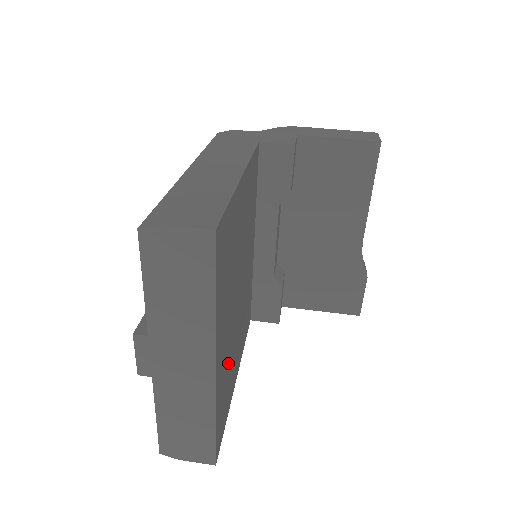
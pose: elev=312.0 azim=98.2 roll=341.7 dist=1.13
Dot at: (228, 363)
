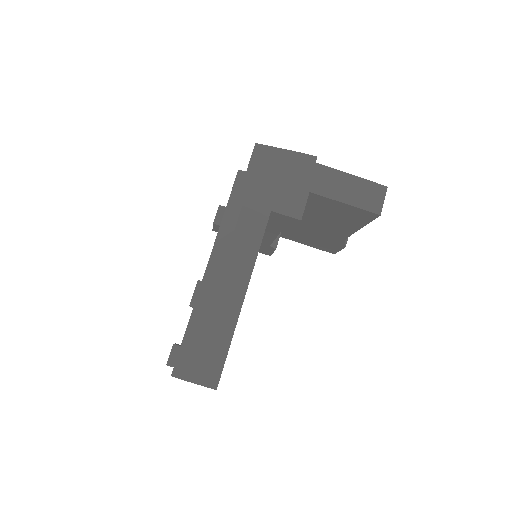
Dot at: occluded
